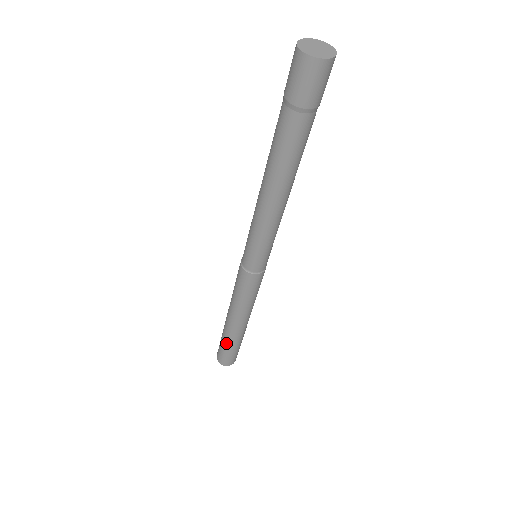
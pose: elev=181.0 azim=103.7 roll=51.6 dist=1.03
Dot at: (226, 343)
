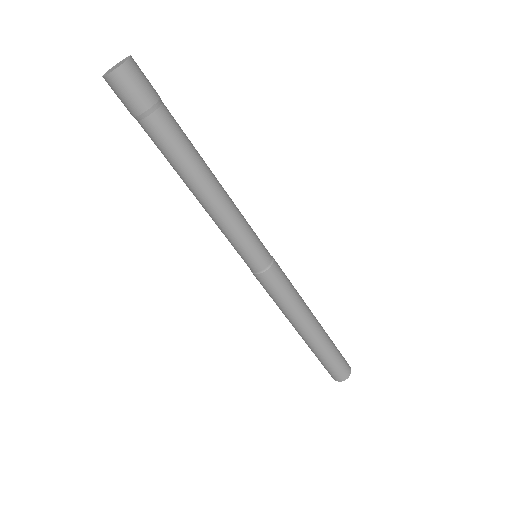
Dot at: (316, 355)
